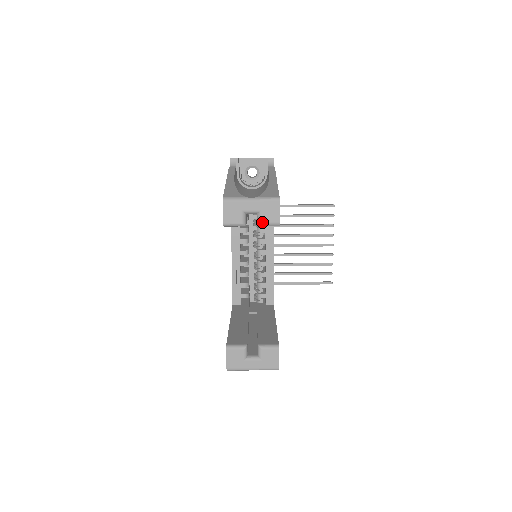
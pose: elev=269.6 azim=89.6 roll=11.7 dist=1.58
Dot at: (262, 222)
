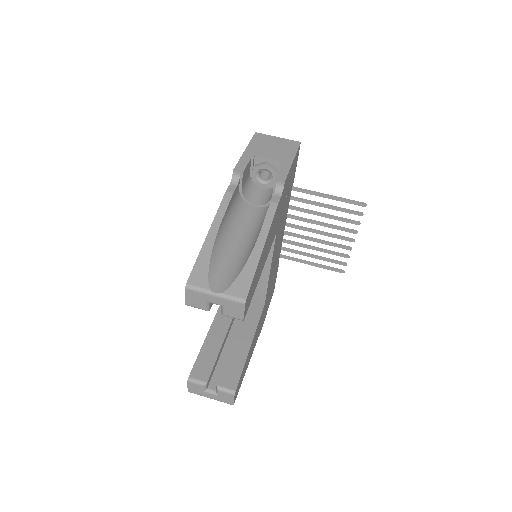
Dot at: (225, 314)
